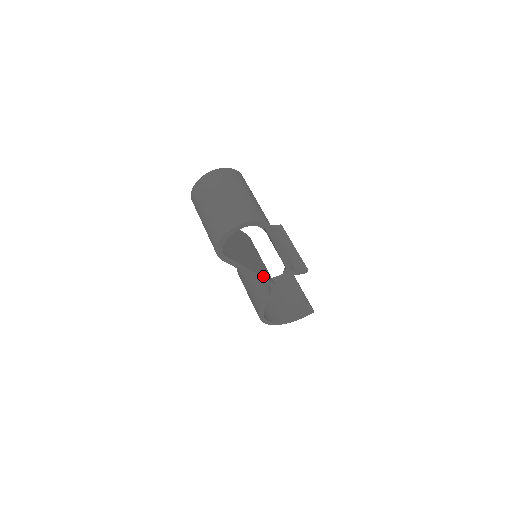
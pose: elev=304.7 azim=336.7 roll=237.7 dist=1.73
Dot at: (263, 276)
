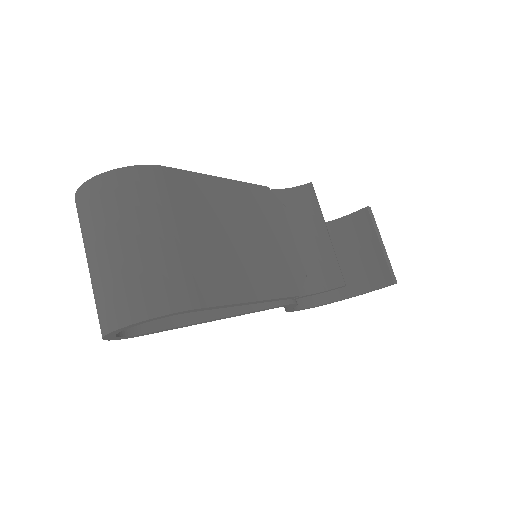
Dot at: (255, 308)
